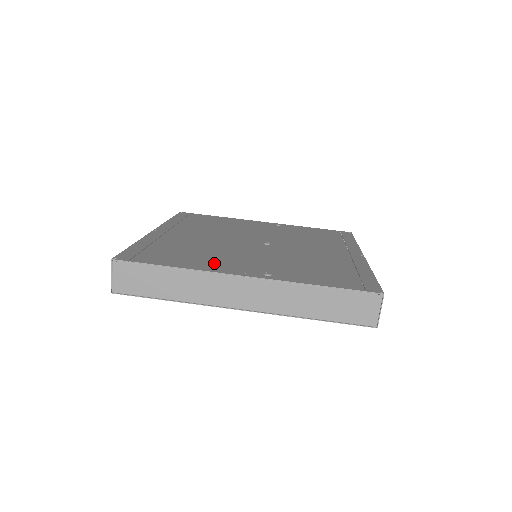
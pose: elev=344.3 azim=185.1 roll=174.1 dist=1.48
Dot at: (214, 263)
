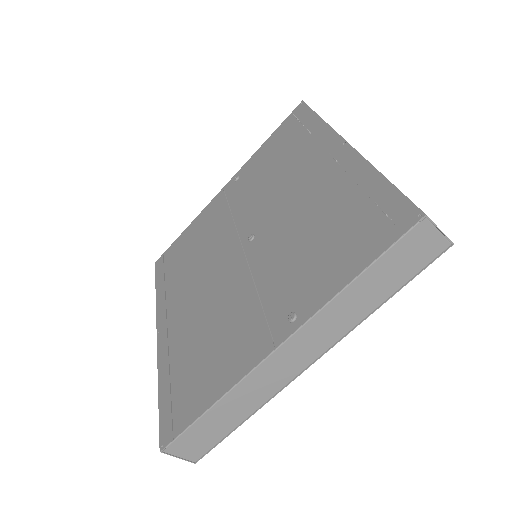
Dot at: (236, 351)
